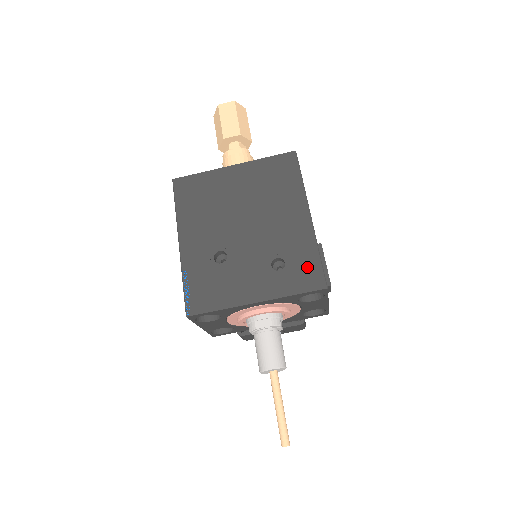
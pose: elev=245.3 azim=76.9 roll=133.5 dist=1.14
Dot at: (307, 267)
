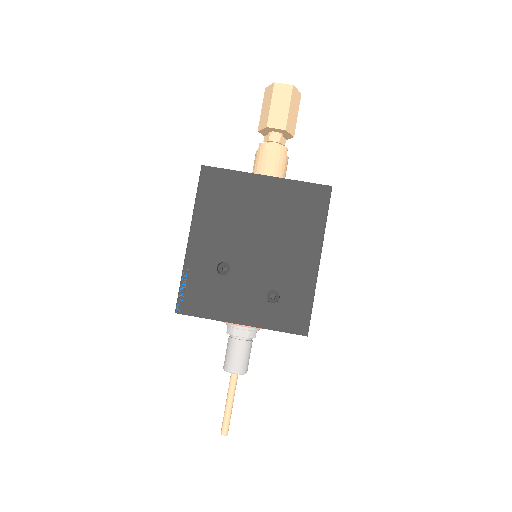
Dot at: (297, 310)
